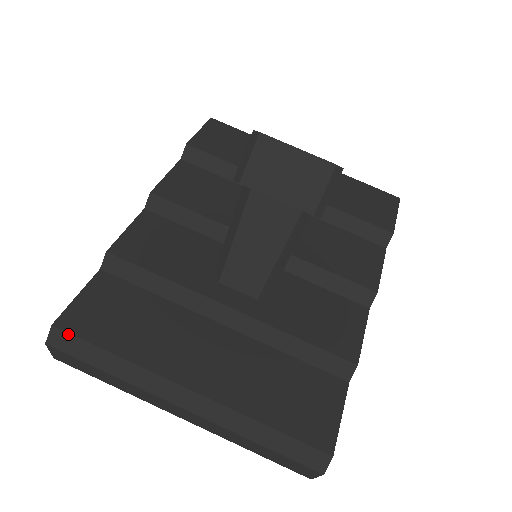
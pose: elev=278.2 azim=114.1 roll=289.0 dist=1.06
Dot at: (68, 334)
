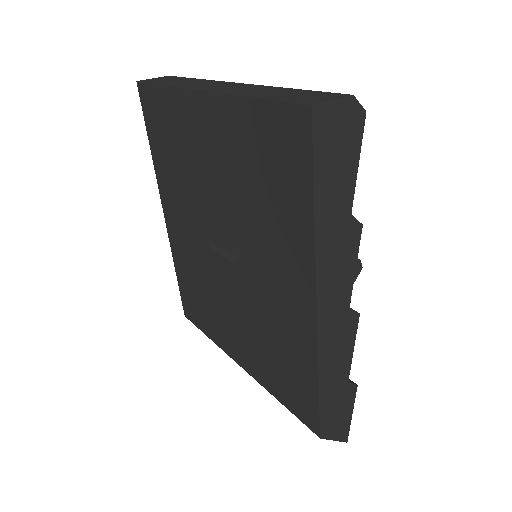
Dot at: occluded
